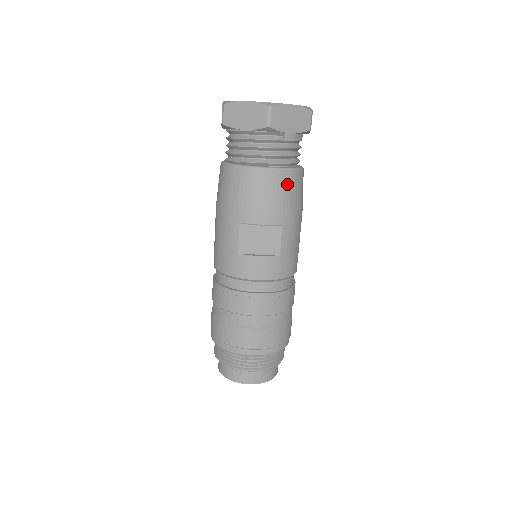
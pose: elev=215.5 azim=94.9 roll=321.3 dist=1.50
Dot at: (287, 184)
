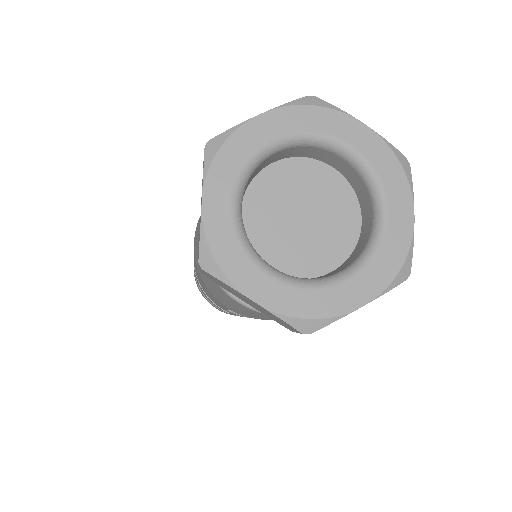
Dot at: occluded
